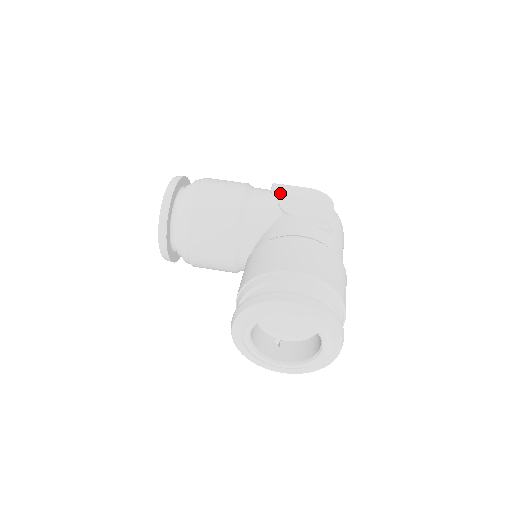
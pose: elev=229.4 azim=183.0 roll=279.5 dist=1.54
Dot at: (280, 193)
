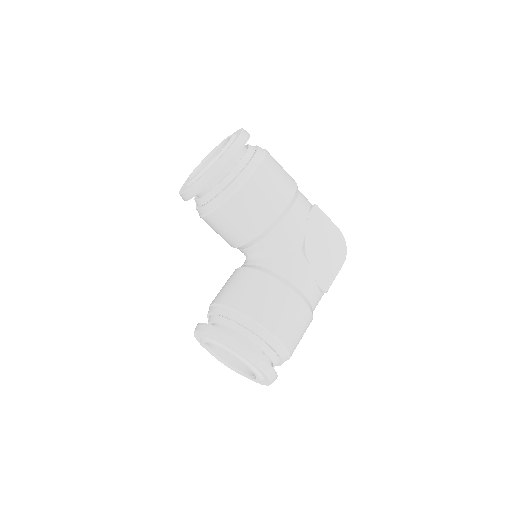
Dot at: (314, 223)
